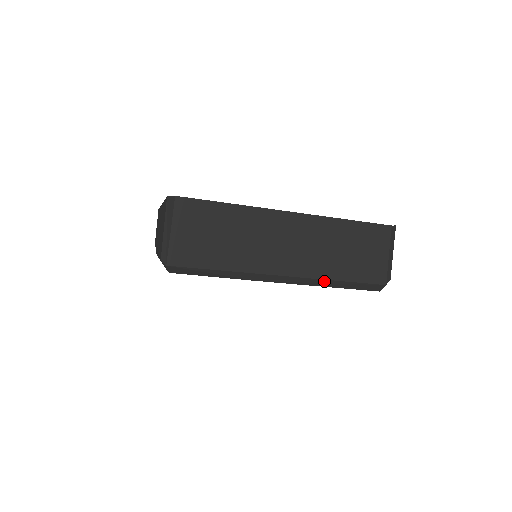
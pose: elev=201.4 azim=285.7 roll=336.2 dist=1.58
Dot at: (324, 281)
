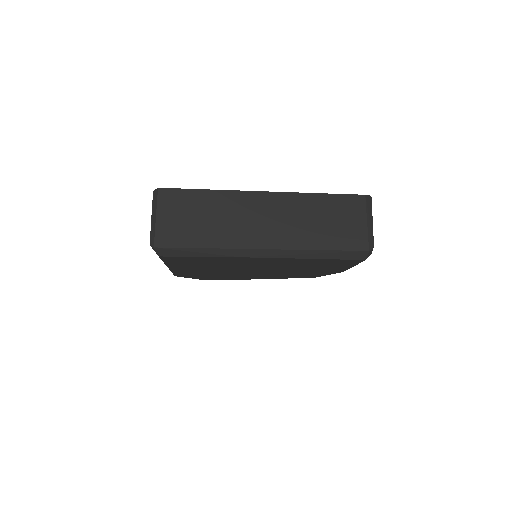
Dot at: (304, 252)
